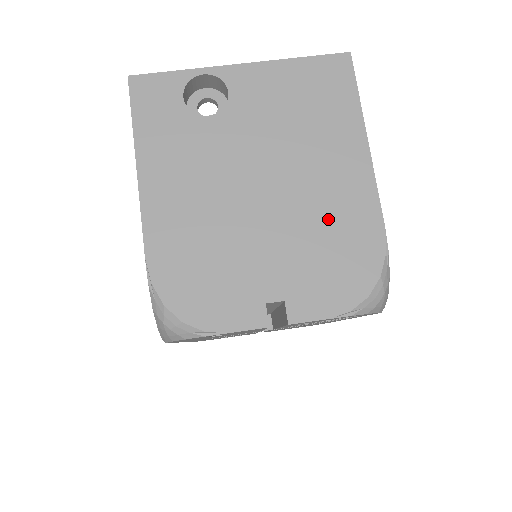
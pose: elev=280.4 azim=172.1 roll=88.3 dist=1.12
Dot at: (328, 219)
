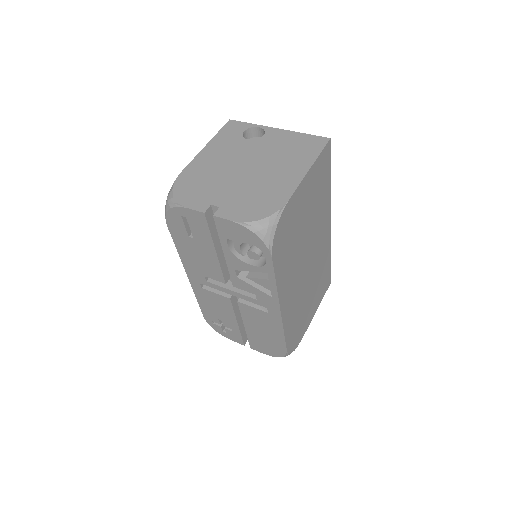
Dot at: (265, 188)
